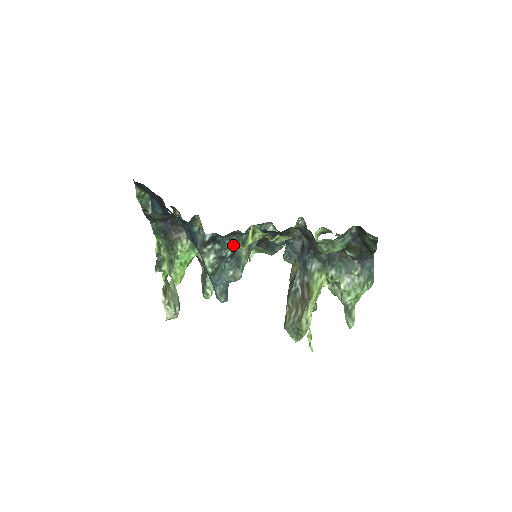
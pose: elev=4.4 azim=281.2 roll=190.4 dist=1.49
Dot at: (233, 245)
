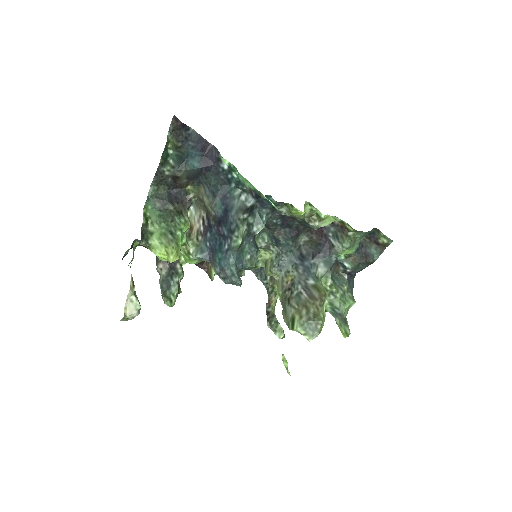
Dot at: (265, 223)
